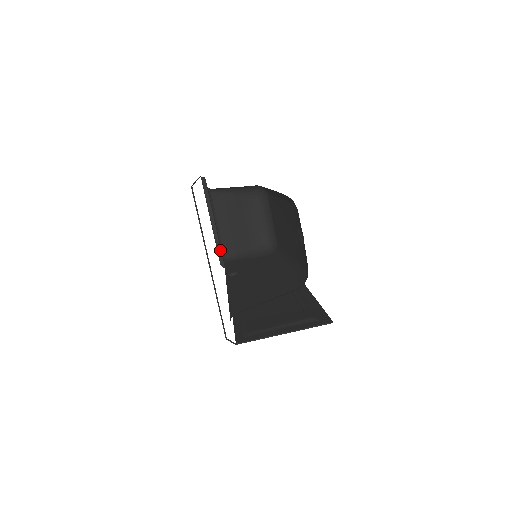
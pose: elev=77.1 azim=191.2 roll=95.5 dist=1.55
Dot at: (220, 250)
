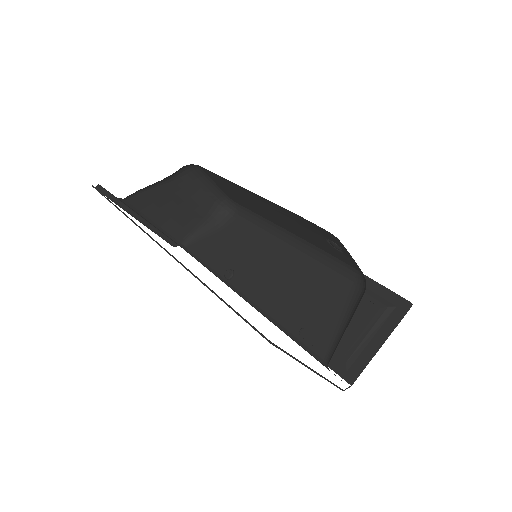
Dot at: (164, 236)
